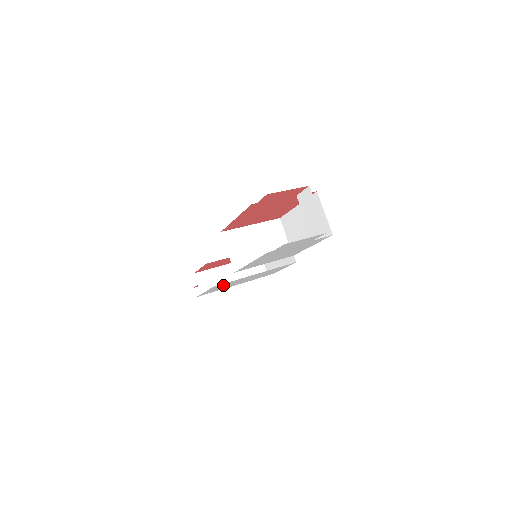
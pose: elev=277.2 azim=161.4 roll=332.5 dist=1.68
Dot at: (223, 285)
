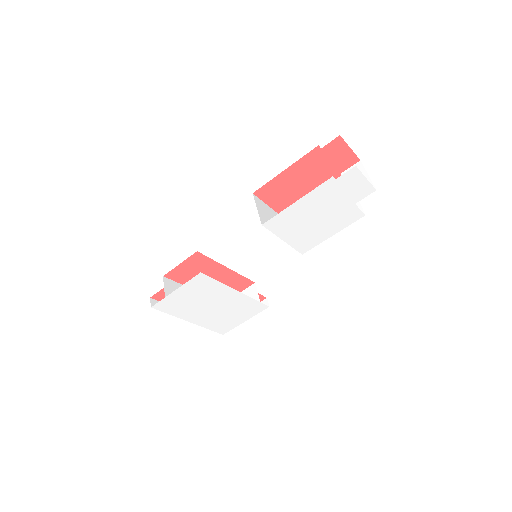
Dot at: (199, 290)
